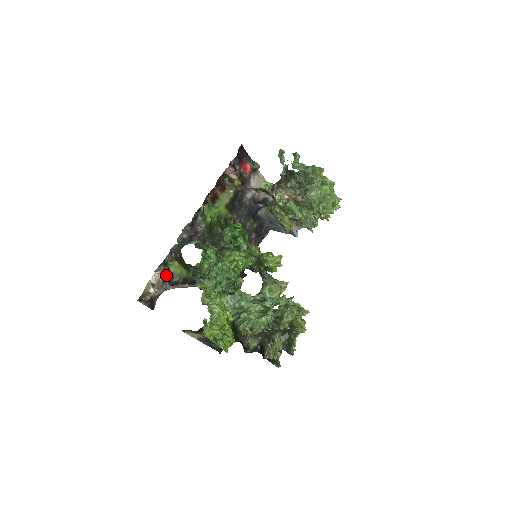
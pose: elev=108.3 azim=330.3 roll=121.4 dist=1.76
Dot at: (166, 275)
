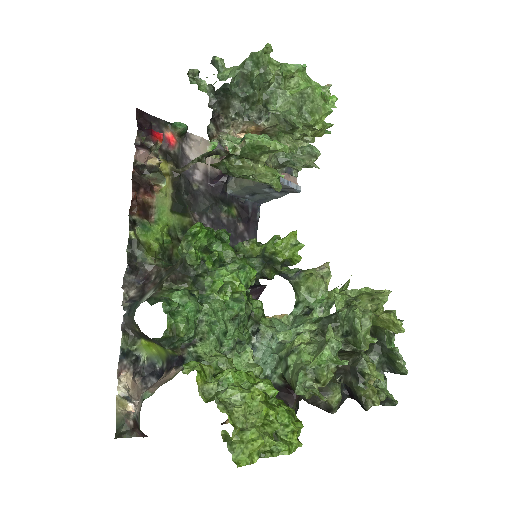
Dot at: (140, 368)
